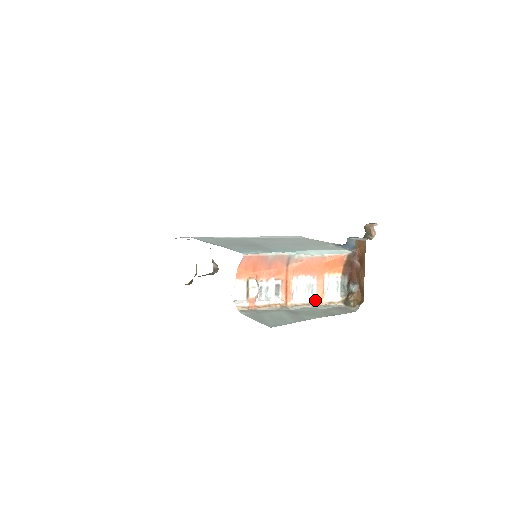
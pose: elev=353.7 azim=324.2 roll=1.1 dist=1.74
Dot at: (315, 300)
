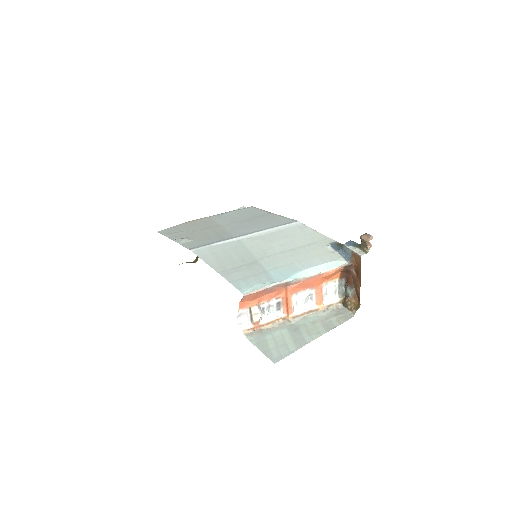
Dot at: (315, 307)
